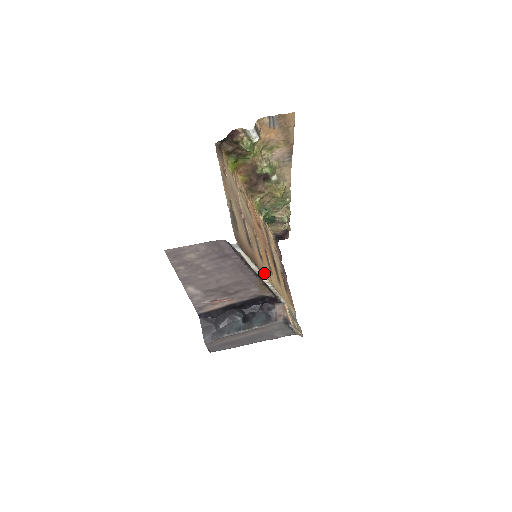
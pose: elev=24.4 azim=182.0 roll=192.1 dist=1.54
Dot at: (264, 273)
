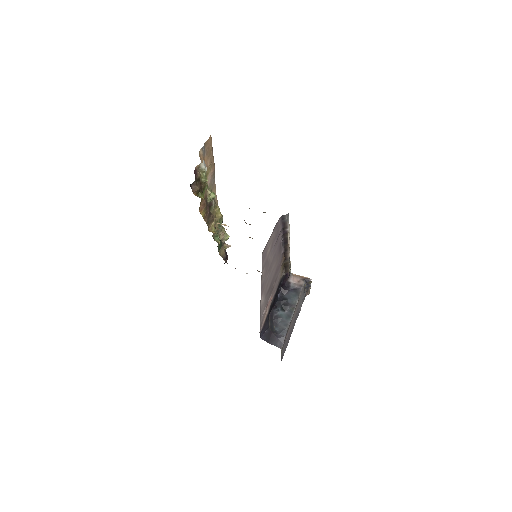
Dot at: occluded
